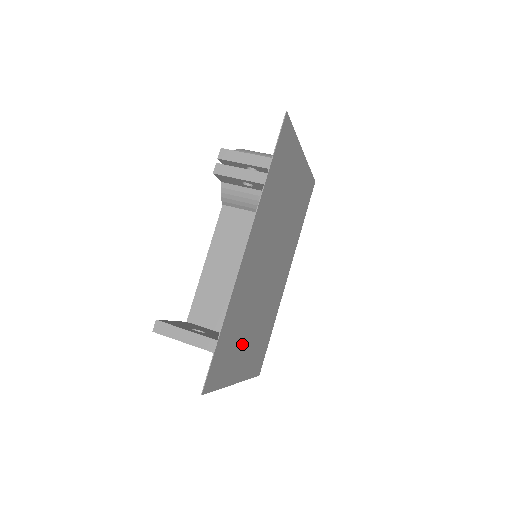
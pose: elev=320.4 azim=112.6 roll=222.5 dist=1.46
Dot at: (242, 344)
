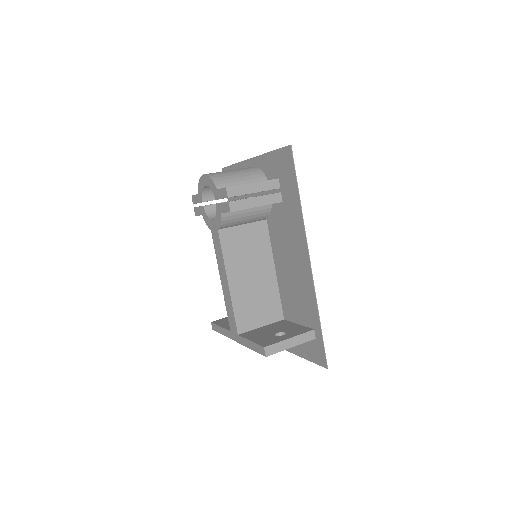
Dot at: occluded
